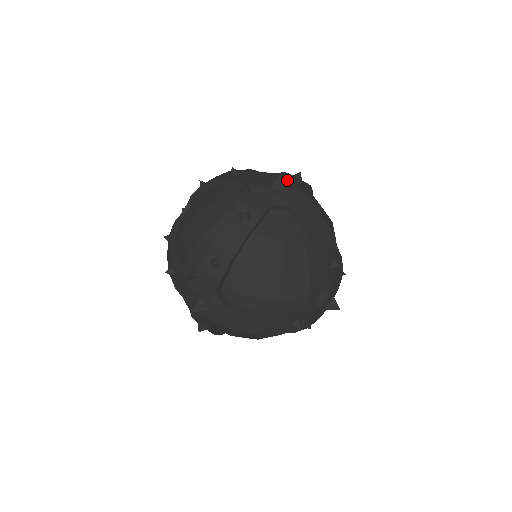
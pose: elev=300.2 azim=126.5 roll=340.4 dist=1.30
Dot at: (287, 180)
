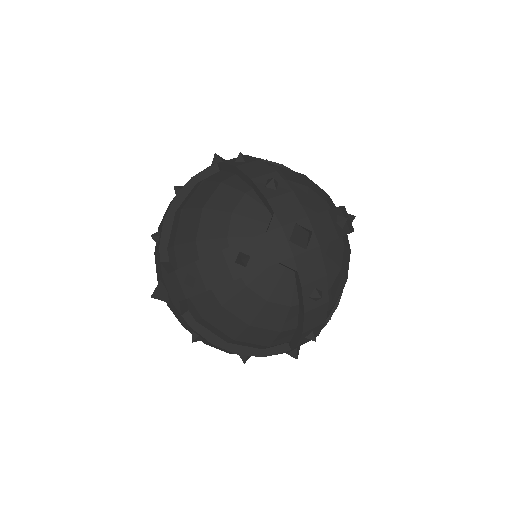
Dot at: (321, 230)
